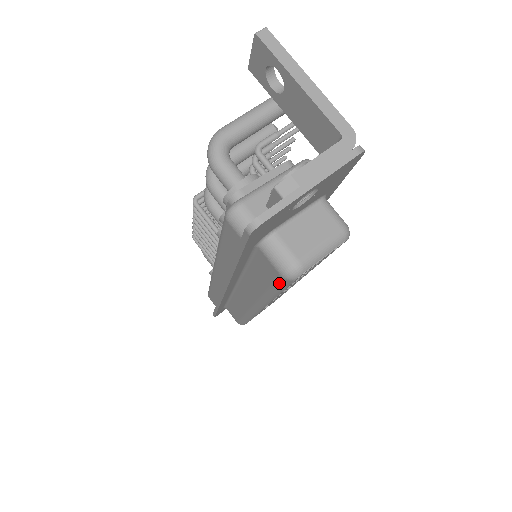
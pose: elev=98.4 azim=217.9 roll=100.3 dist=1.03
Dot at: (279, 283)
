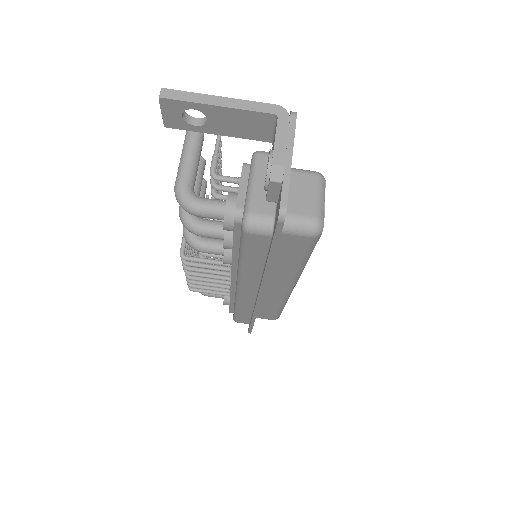
Dot at: (311, 246)
